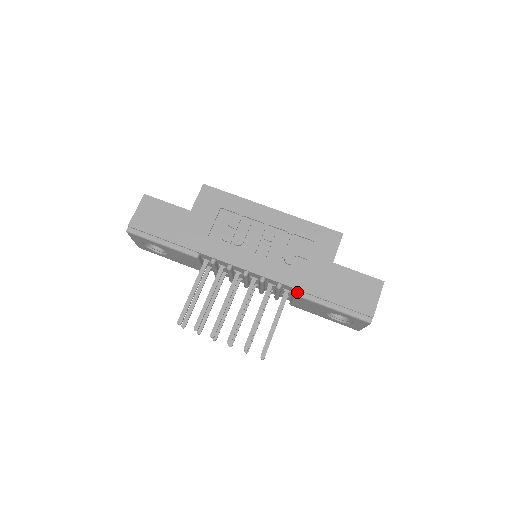
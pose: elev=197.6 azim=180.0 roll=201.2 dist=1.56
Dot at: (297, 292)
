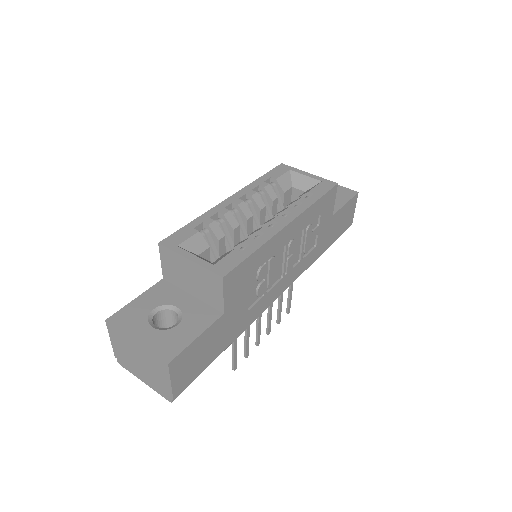
Dot at: (313, 262)
